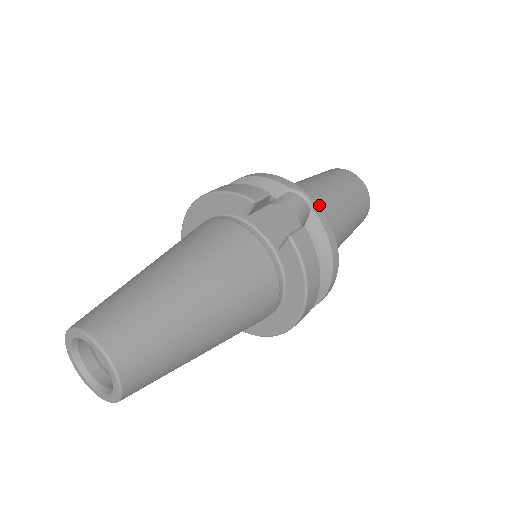
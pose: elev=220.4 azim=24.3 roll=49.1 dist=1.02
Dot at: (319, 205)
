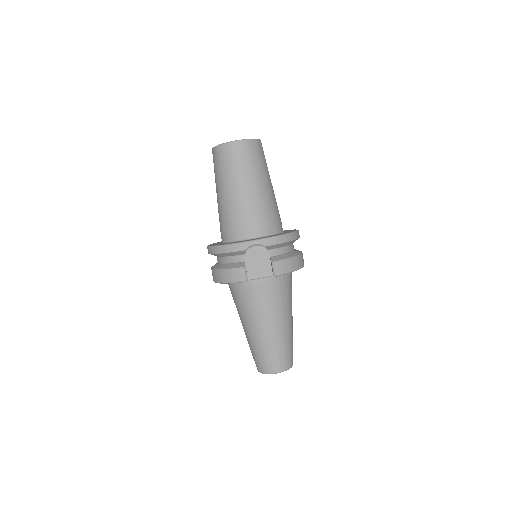
Dot at: (253, 214)
